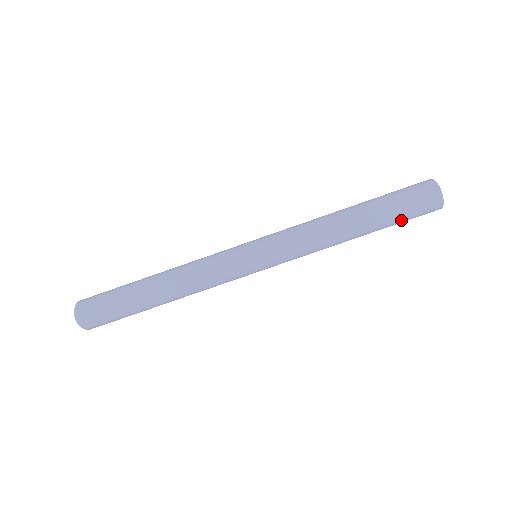
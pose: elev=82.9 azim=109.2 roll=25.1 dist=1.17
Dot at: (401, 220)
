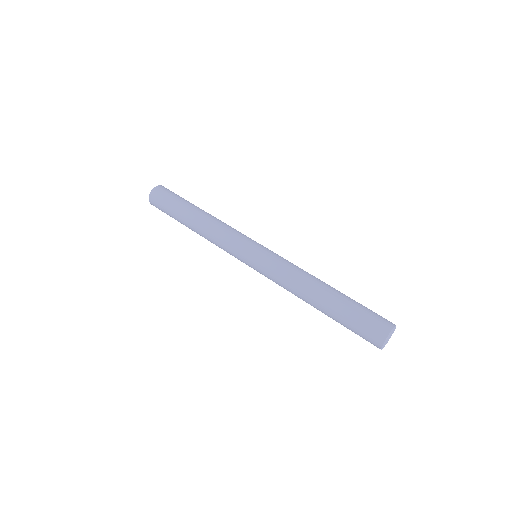
Dot at: (348, 326)
